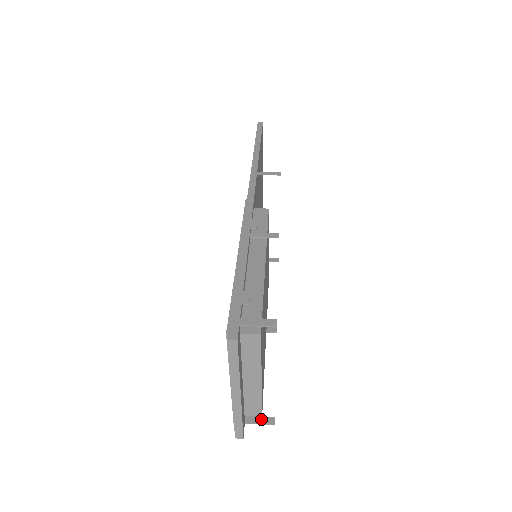
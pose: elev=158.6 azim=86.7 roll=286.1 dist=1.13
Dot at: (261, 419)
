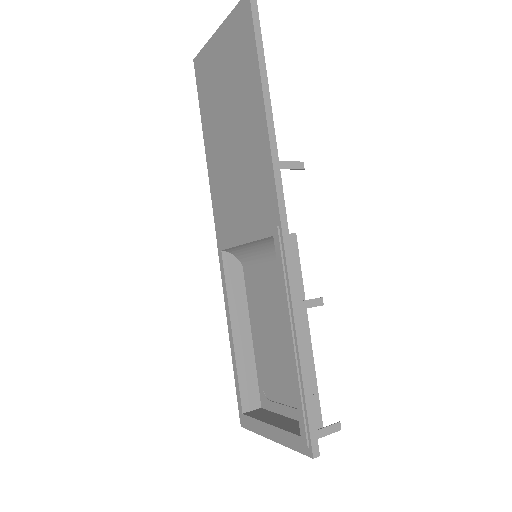
Dot at: occluded
